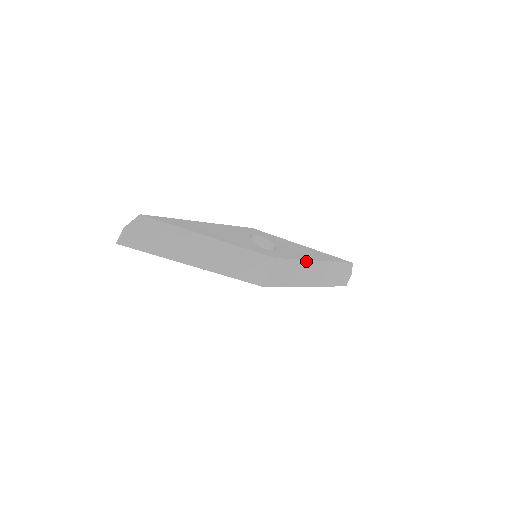
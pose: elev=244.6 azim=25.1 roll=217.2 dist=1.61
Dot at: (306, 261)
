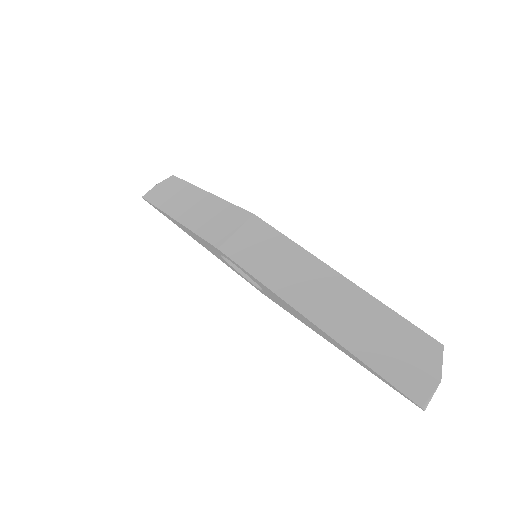
Dot at: (312, 257)
